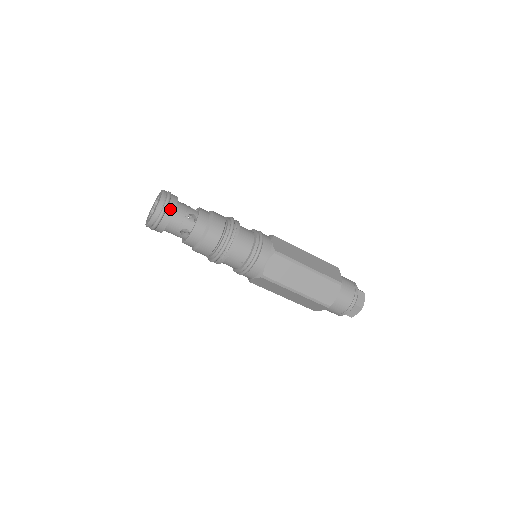
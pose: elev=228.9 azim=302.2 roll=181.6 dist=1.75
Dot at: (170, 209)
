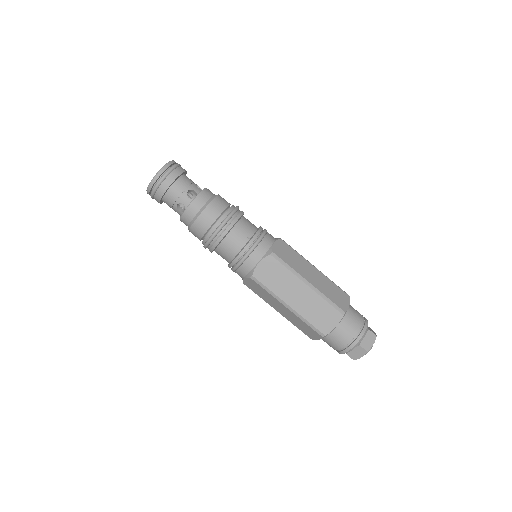
Dot at: (182, 168)
